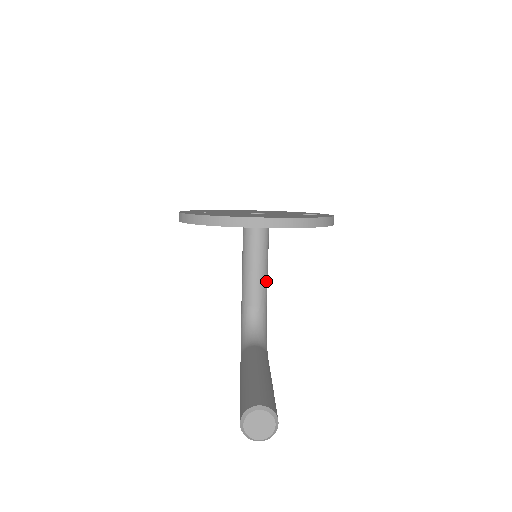
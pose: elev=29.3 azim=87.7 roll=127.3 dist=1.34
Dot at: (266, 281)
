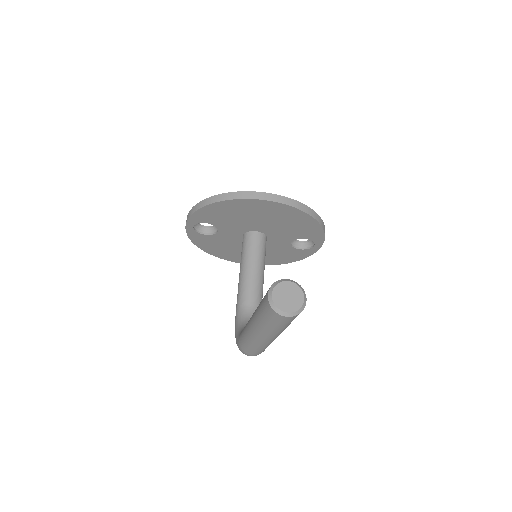
Dot at: (262, 286)
